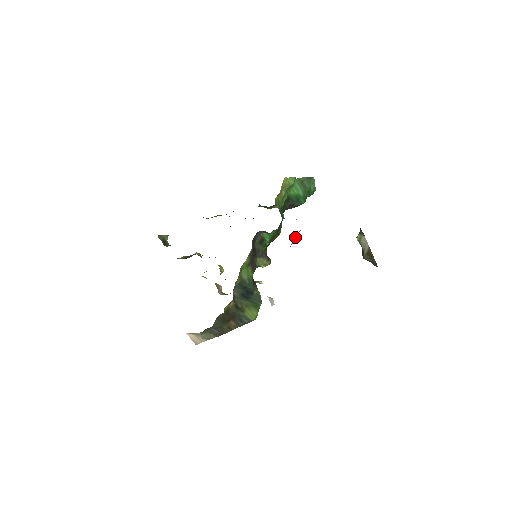
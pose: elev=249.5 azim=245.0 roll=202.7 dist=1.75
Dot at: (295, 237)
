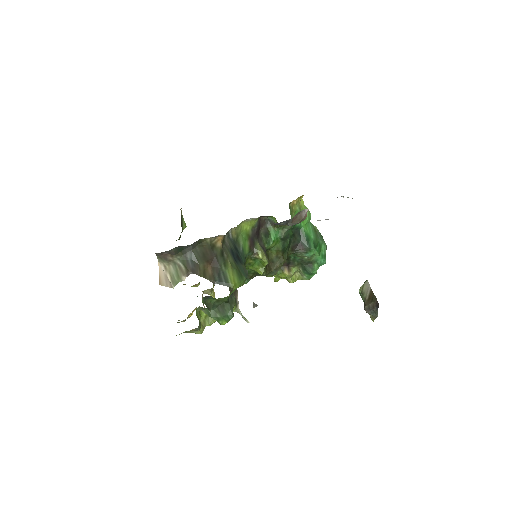
Dot at: (299, 217)
